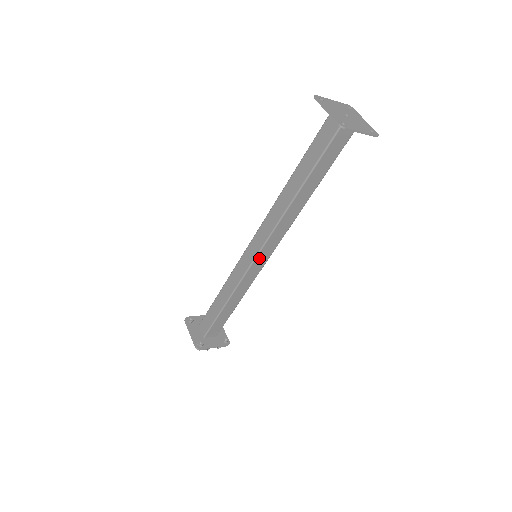
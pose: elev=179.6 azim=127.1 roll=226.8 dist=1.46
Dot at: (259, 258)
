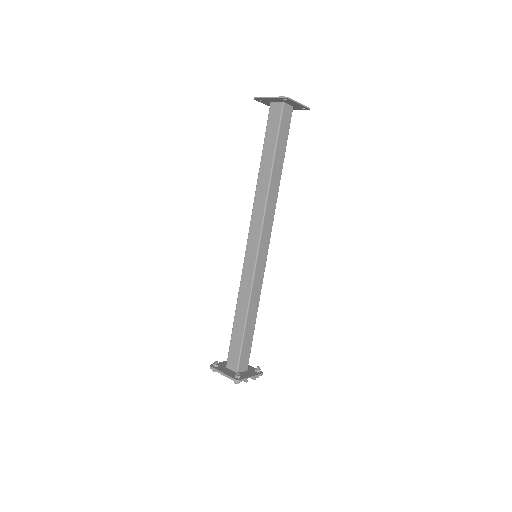
Dot at: (260, 252)
